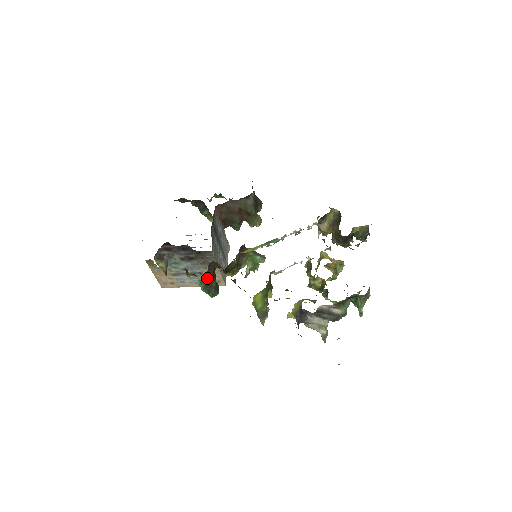
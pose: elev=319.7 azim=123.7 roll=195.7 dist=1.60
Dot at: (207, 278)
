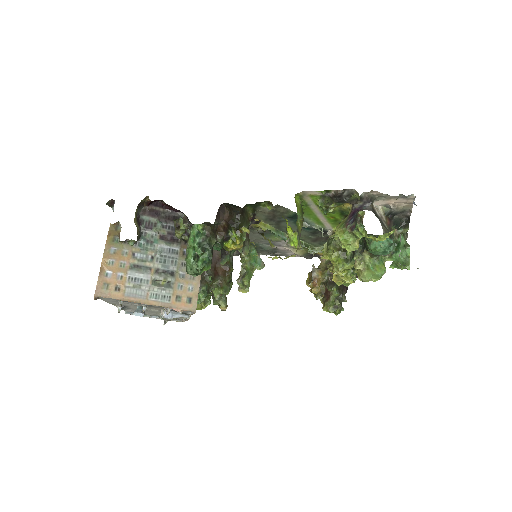
Dot at: (176, 288)
